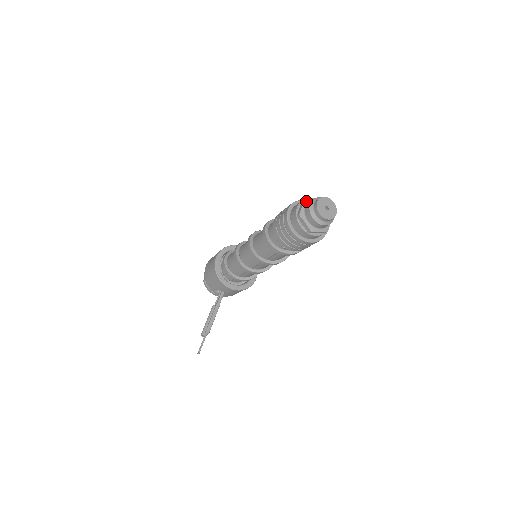
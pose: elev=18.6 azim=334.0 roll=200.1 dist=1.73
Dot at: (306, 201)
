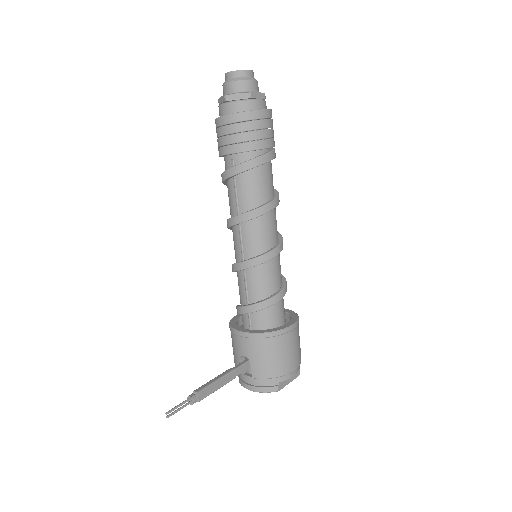
Dot at: occluded
